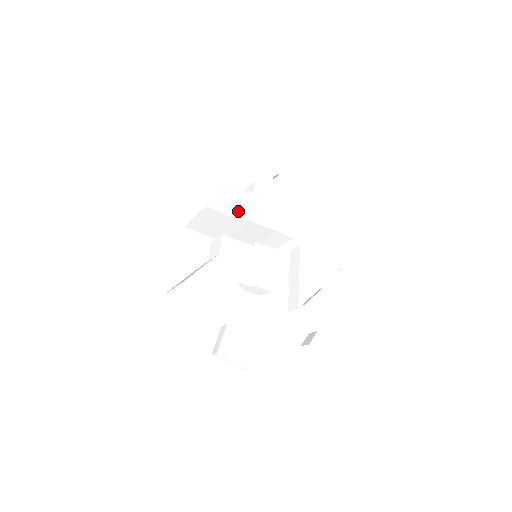
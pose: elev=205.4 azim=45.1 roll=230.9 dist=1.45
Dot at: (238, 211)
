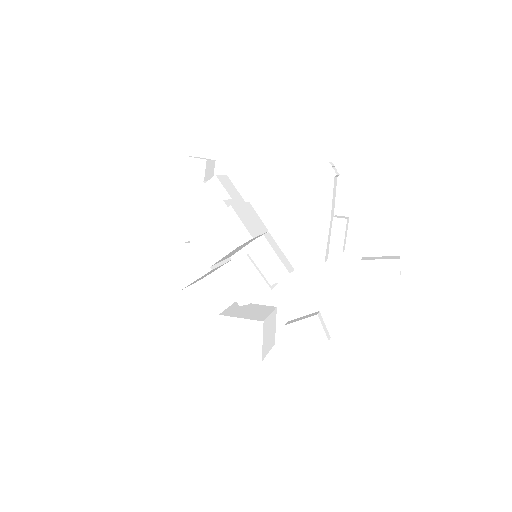
Dot at: (199, 268)
